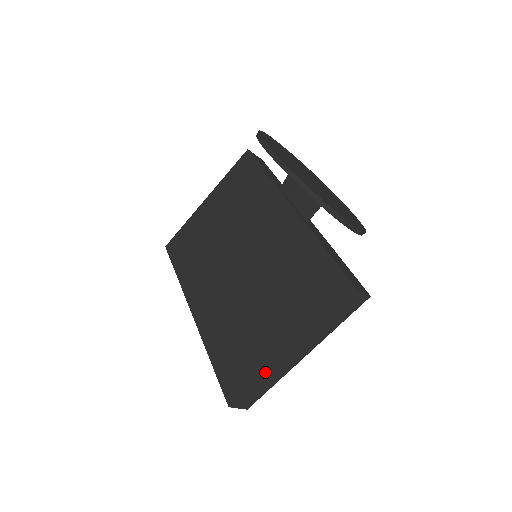
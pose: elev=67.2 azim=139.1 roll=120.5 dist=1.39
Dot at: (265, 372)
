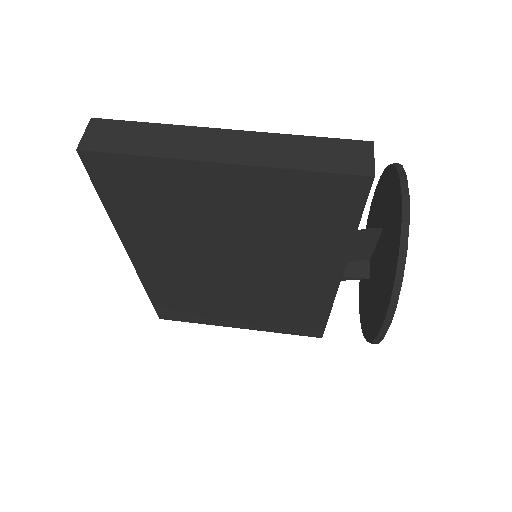
Dot at: (178, 125)
